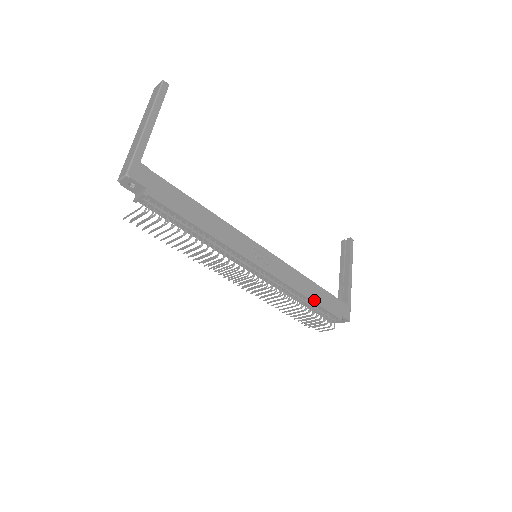
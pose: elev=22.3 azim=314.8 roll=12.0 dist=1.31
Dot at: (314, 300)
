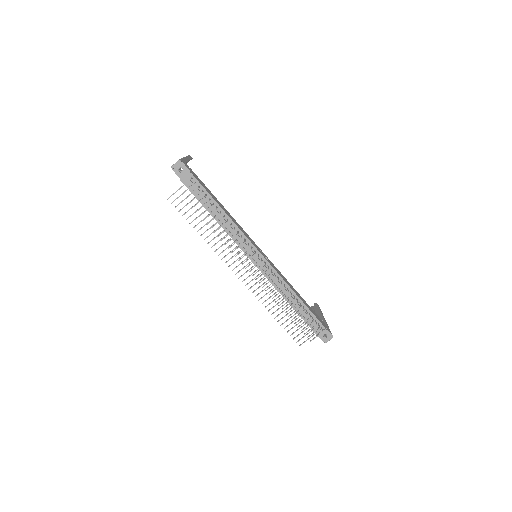
Dot at: (303, 302)
